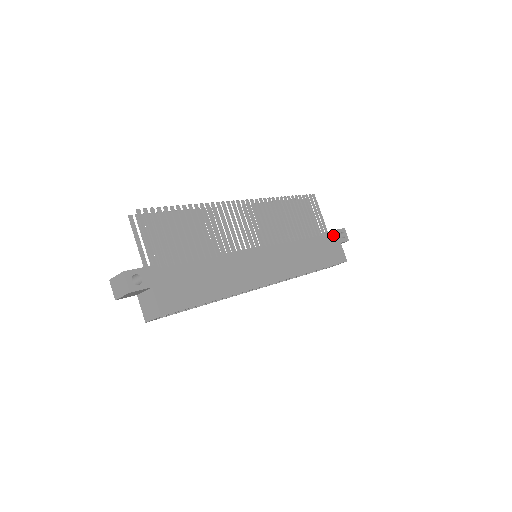
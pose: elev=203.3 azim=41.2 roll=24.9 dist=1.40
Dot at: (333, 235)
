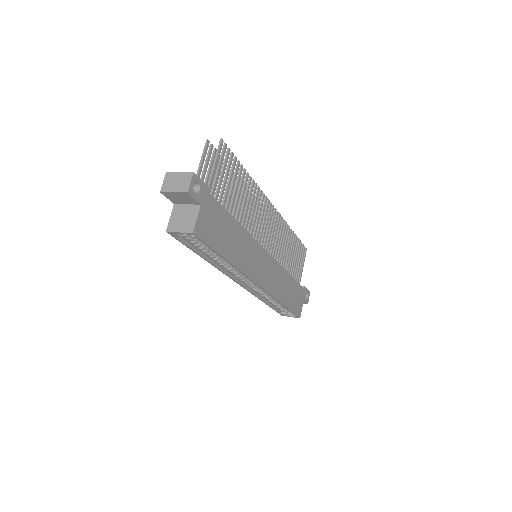
Dot at: (303, 290)
